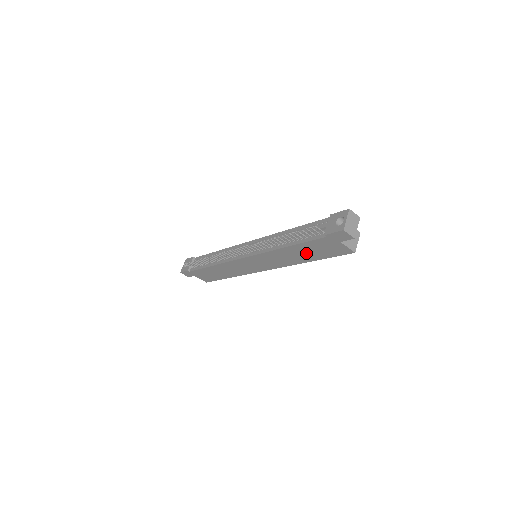
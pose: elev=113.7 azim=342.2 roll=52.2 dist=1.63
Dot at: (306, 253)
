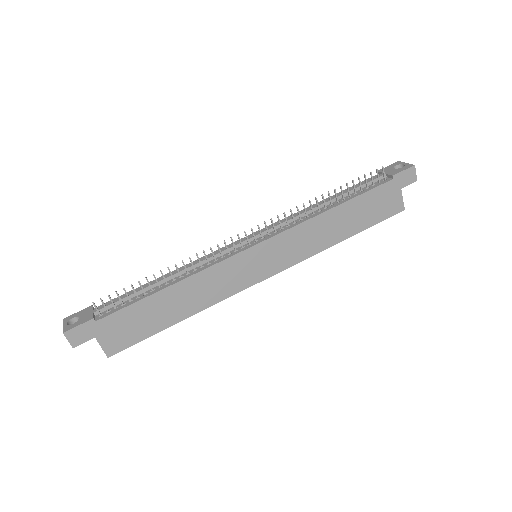
Dot at: (352, 218)
